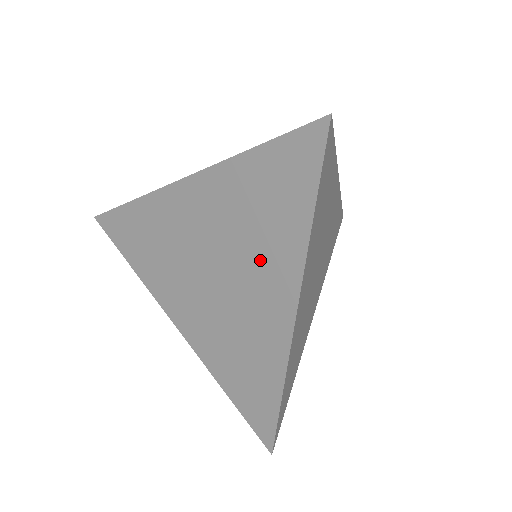
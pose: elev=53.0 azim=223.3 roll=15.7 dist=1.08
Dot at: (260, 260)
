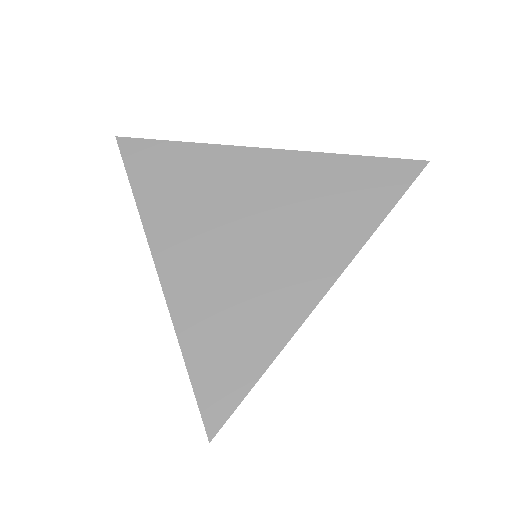
Dot at: (314, 234)
